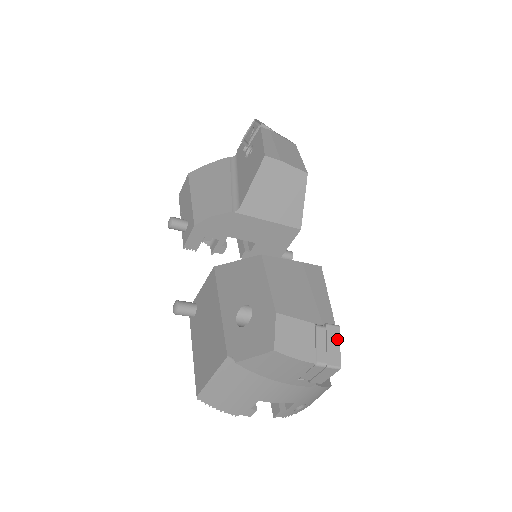
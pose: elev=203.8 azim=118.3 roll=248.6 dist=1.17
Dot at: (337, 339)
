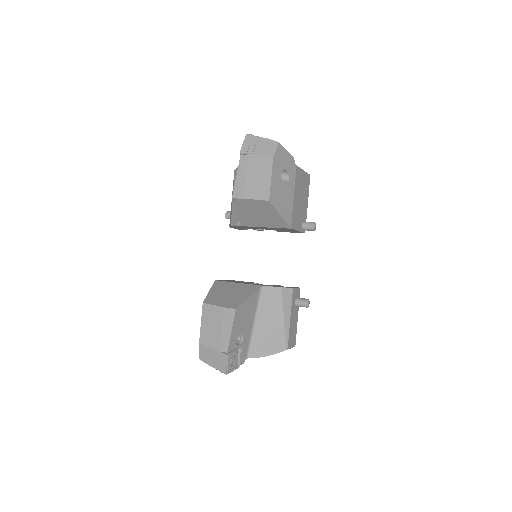
Dot at: (224, 361)
